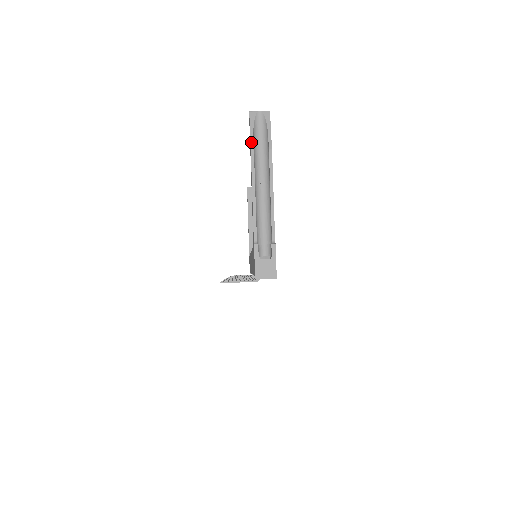
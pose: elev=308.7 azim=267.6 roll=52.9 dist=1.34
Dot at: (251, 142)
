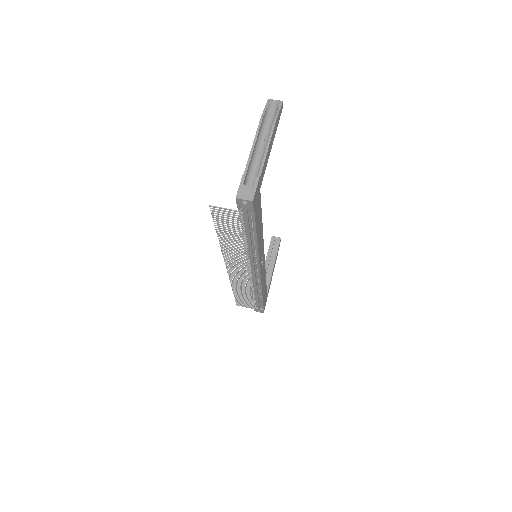
Dot at: (263, 113)
